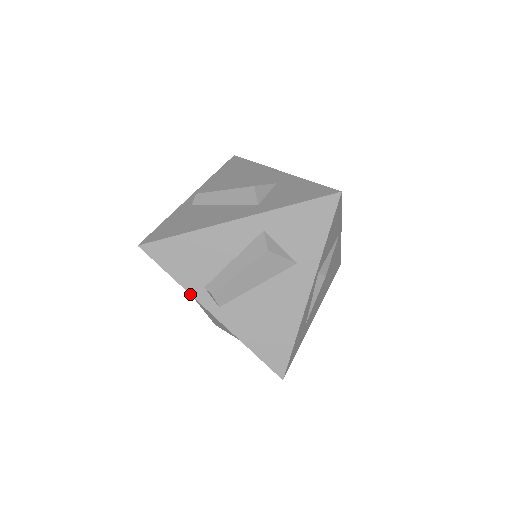
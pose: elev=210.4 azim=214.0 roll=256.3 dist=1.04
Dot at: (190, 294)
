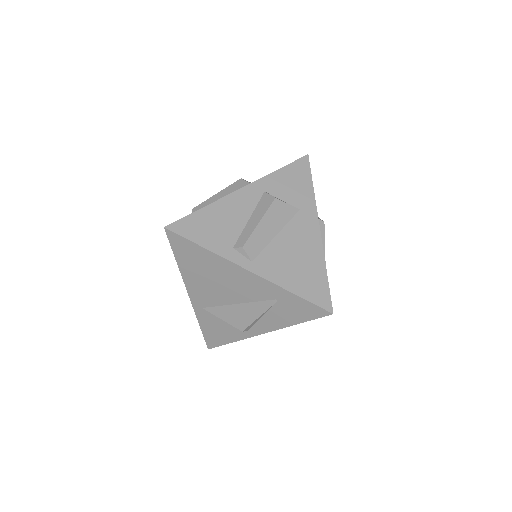
Dot at: (222, 257)
